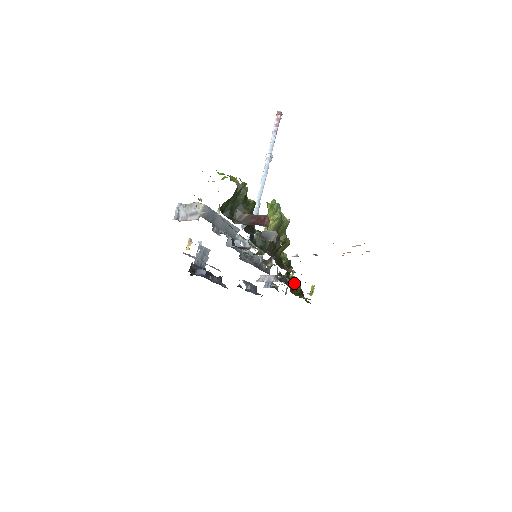
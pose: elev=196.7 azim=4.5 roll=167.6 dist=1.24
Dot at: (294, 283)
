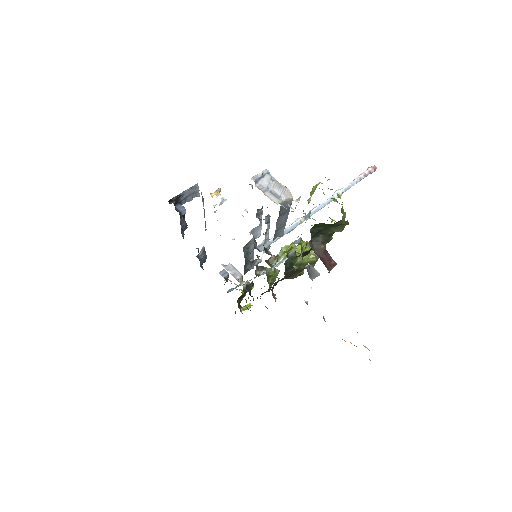
Dot at: occluded
